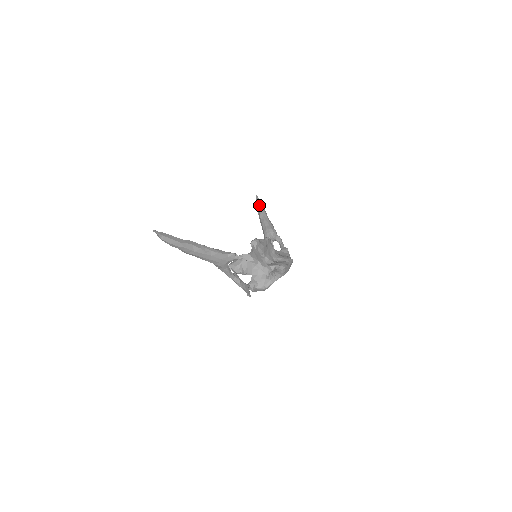
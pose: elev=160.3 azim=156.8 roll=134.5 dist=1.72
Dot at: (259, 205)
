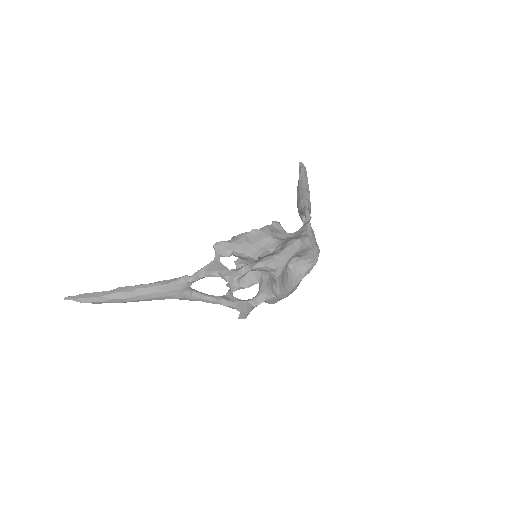
Dot at: occluded
